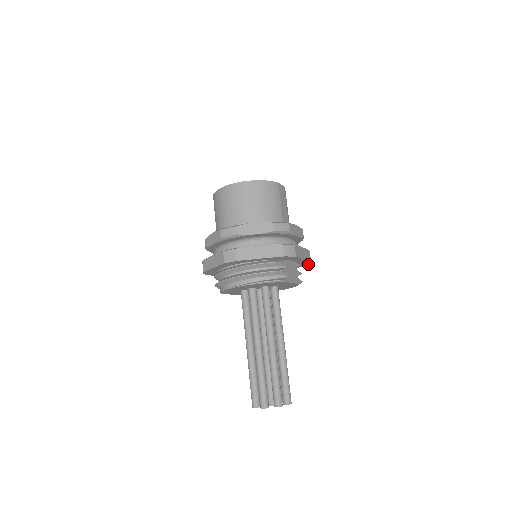
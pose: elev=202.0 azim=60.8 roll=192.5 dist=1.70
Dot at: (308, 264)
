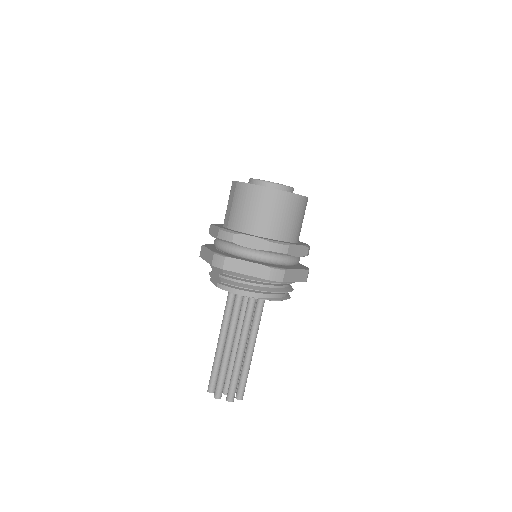
Dot at: occluded
